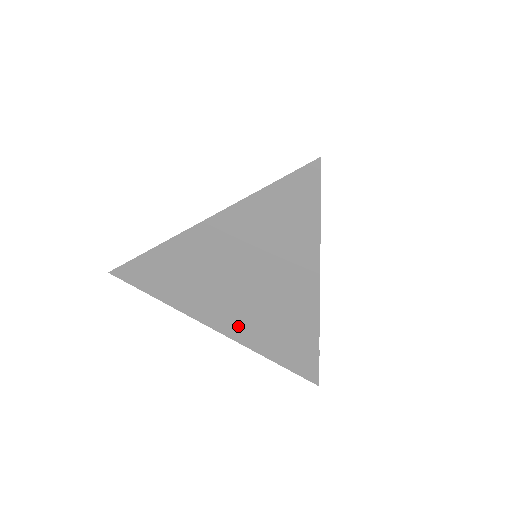
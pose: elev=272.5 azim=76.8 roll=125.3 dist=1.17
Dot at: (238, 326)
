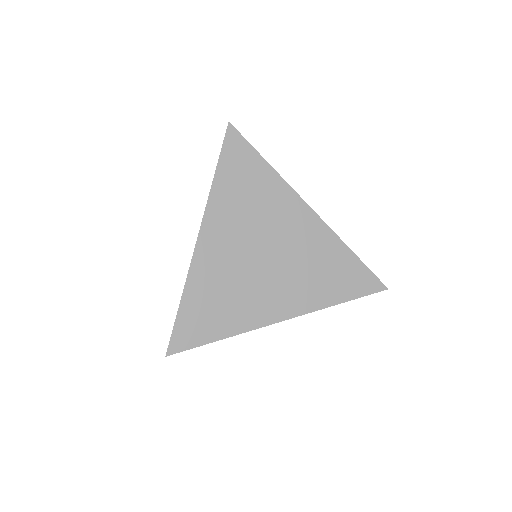
Dot at: (293, 298)
